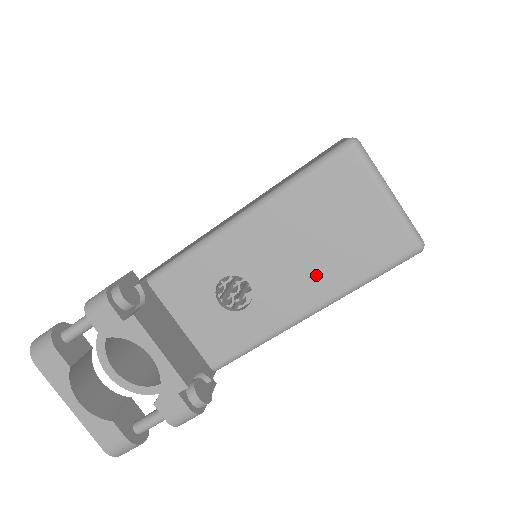
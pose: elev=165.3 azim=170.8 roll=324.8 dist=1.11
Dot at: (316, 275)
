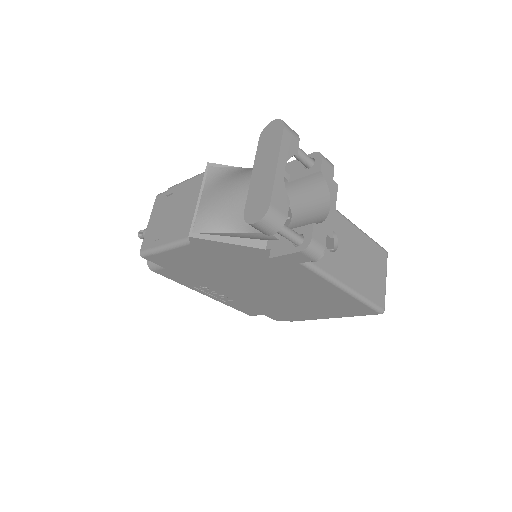
Dot at: (357, 276)
